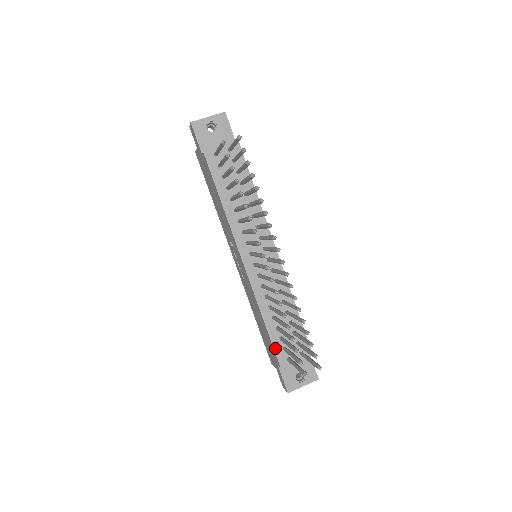
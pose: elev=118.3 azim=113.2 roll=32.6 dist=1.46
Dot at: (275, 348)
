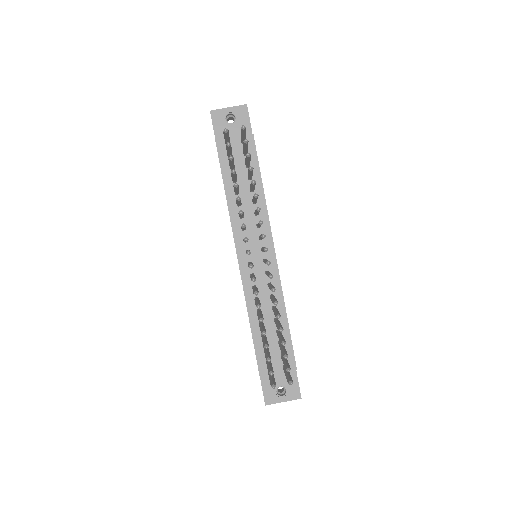
Dot at: (257, 354)
